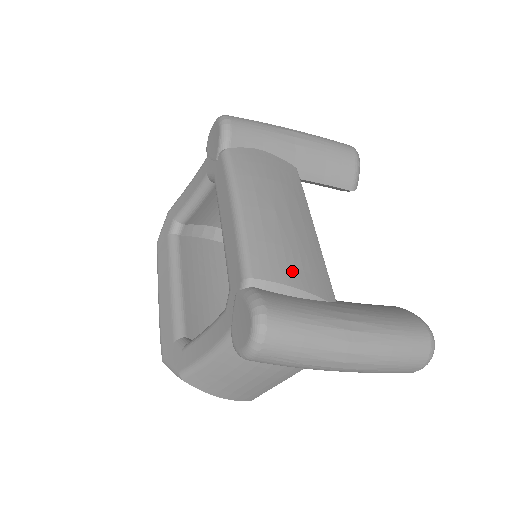
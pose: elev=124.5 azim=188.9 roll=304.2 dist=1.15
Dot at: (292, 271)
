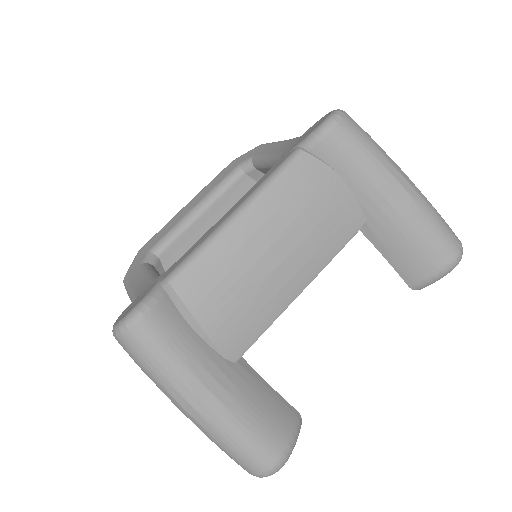
Dot at: (214, 309)
